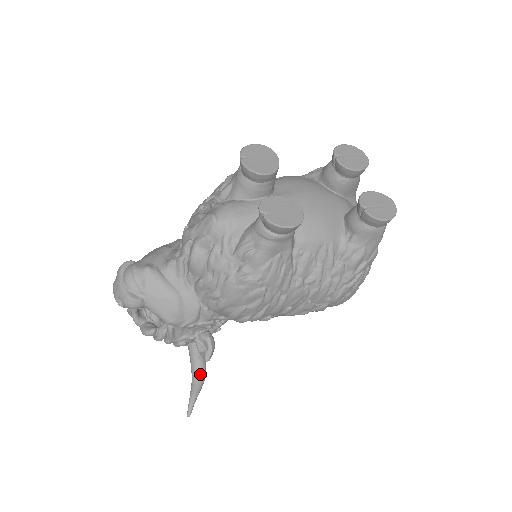
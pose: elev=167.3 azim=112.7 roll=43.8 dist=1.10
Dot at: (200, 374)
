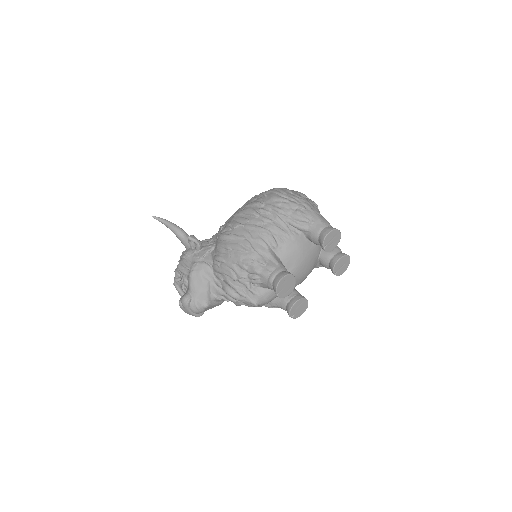
Dot at: occluded
